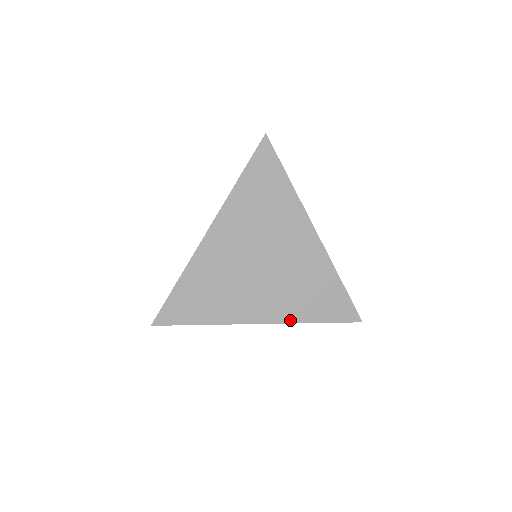
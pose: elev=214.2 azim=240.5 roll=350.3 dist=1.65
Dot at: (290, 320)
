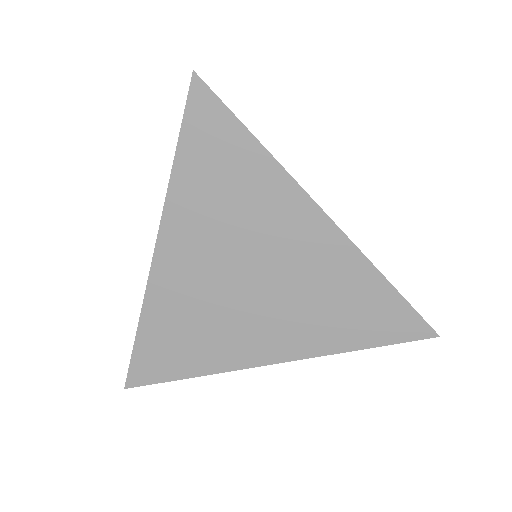
Dot at: (317, 352)
